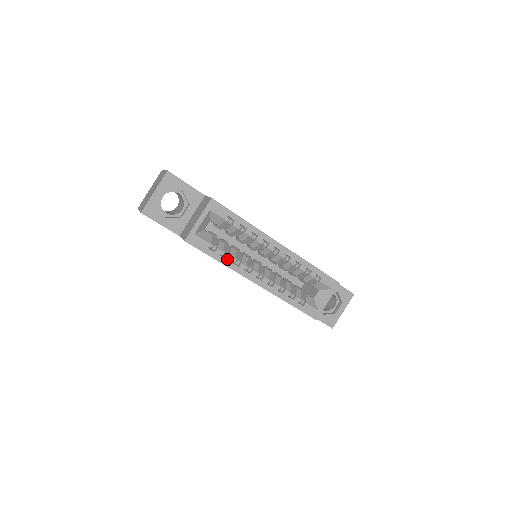
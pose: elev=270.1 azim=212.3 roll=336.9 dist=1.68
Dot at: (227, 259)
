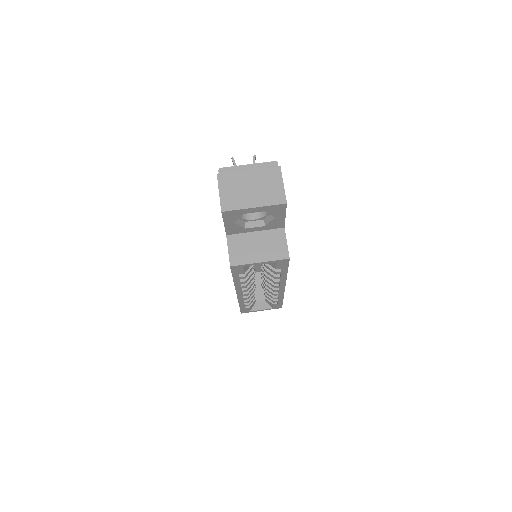
Dot at: (241, 282)
